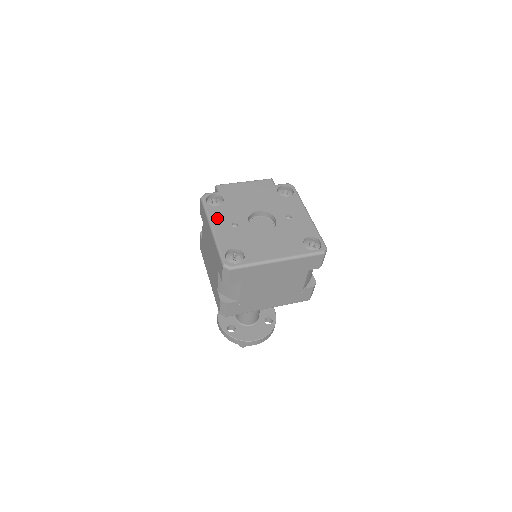
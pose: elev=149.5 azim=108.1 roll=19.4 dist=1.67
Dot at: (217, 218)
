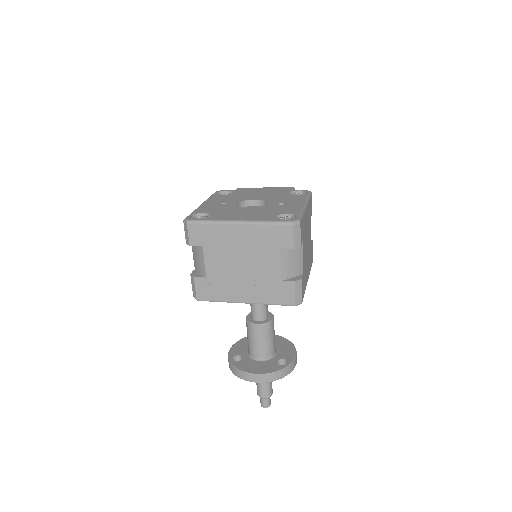
Dot at: (213, 200)
